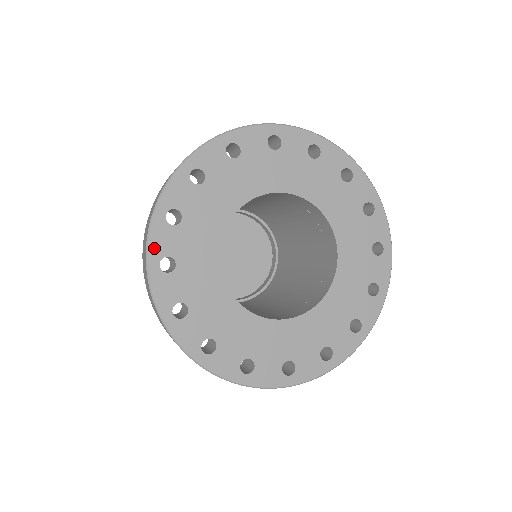
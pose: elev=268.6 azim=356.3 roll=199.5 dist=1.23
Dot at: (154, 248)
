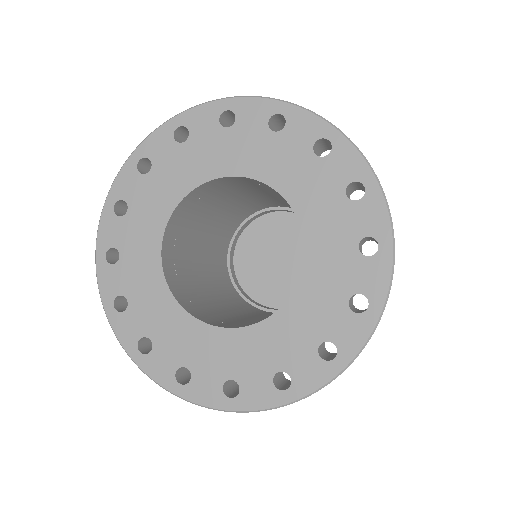
Dot at: (117, 188)
